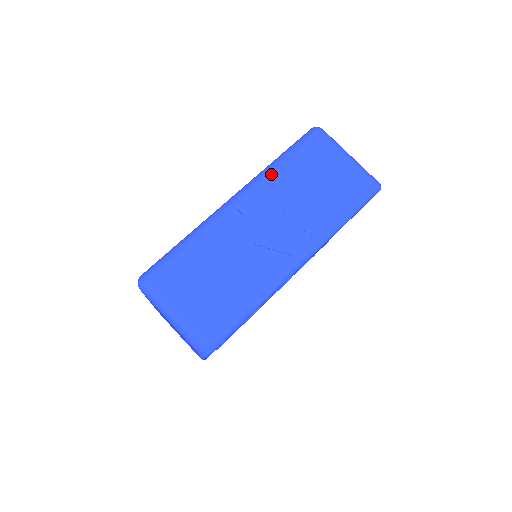
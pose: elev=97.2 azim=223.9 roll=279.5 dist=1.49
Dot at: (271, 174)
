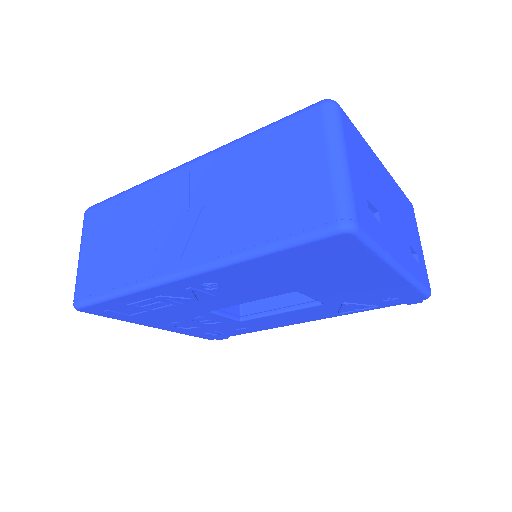
Dot at: (230, 148)
